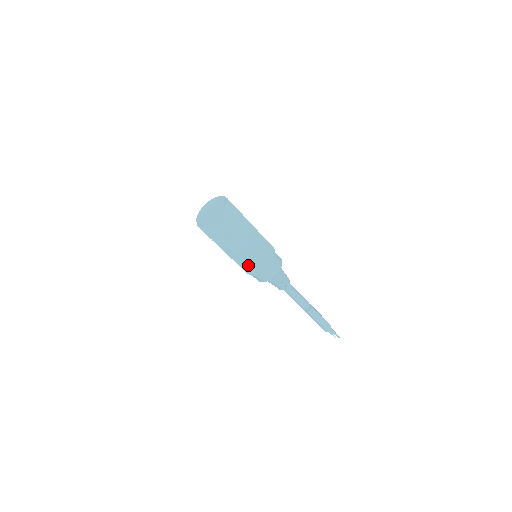
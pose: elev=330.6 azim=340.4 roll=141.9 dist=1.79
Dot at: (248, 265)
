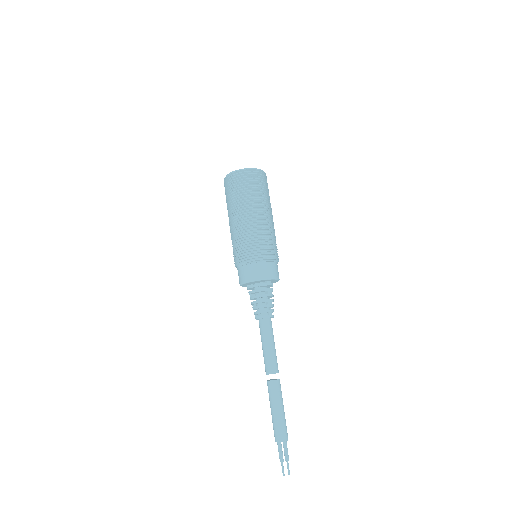
Dot at: (264, 241)
